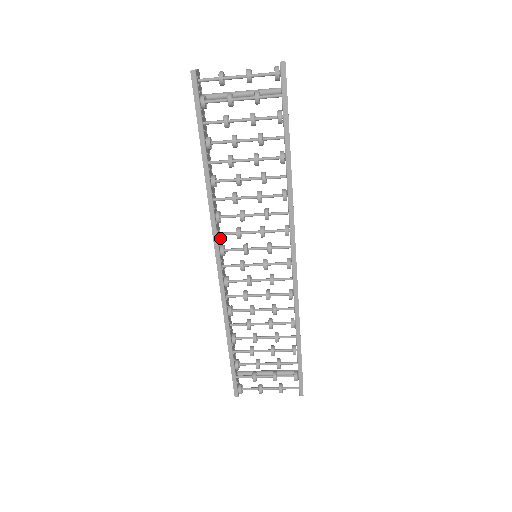
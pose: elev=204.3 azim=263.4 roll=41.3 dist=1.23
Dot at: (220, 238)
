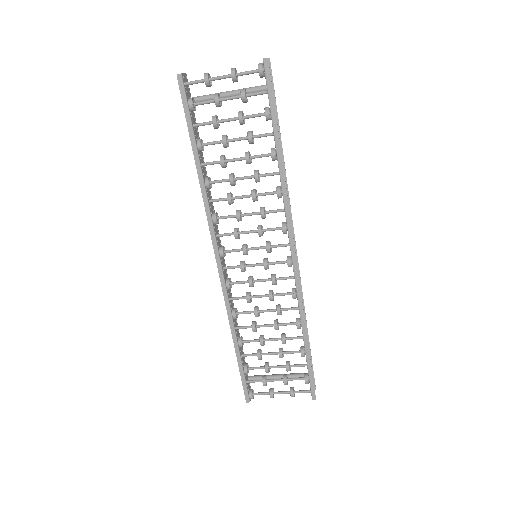
Dot at: (220, 240)
